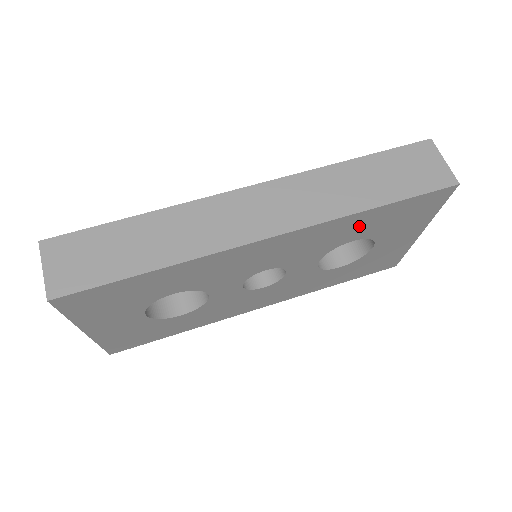
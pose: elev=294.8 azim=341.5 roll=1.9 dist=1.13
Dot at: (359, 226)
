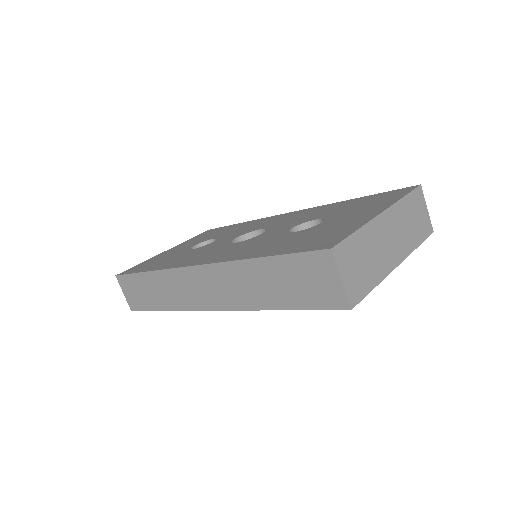
Dot at: occluded
